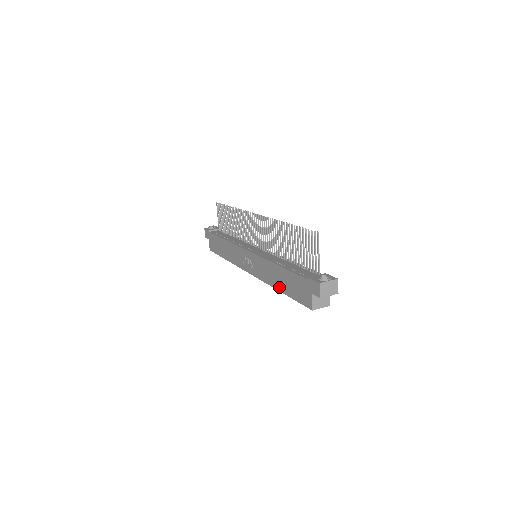
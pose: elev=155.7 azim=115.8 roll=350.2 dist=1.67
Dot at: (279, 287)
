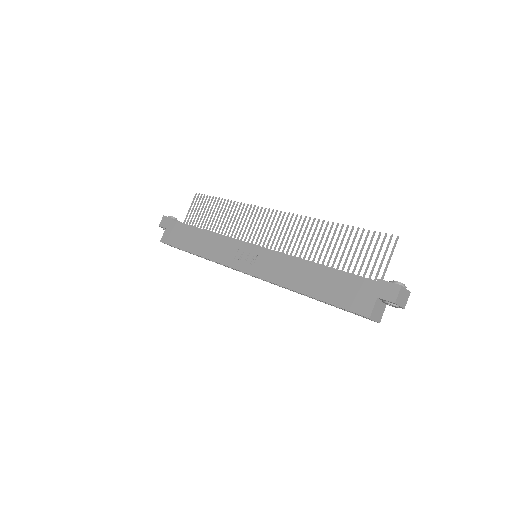
Dot at: (306, 289)
